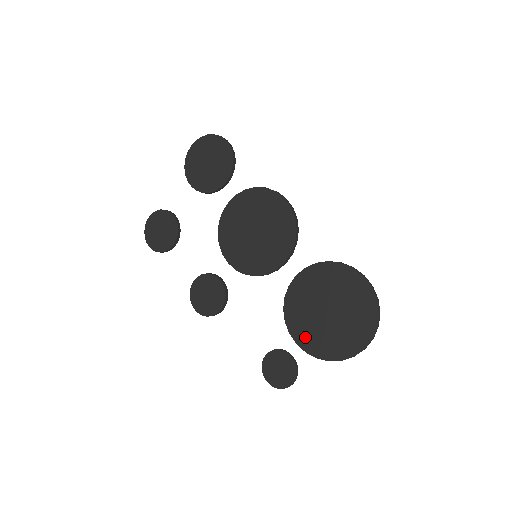
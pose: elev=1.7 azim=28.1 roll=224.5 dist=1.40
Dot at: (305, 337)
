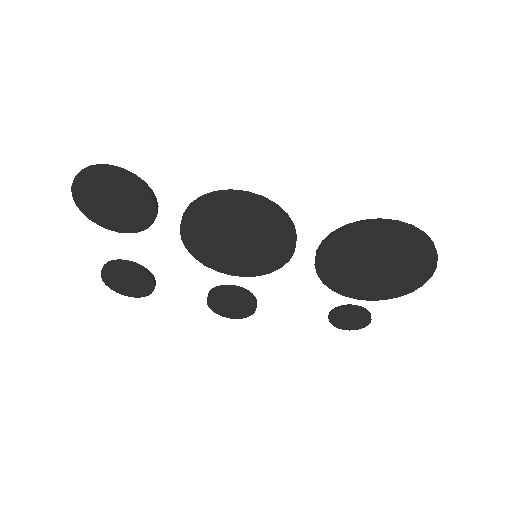
Dot at: (361, 292)
